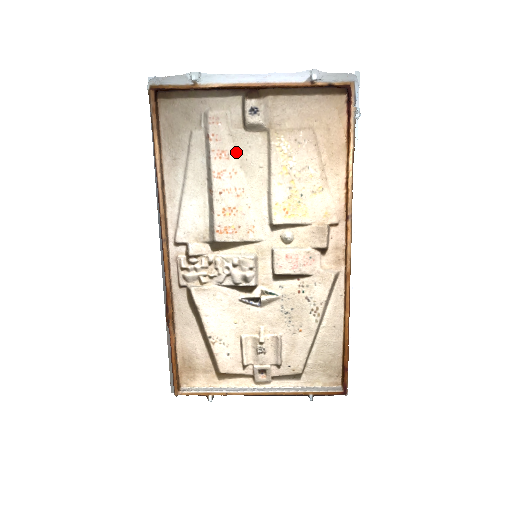
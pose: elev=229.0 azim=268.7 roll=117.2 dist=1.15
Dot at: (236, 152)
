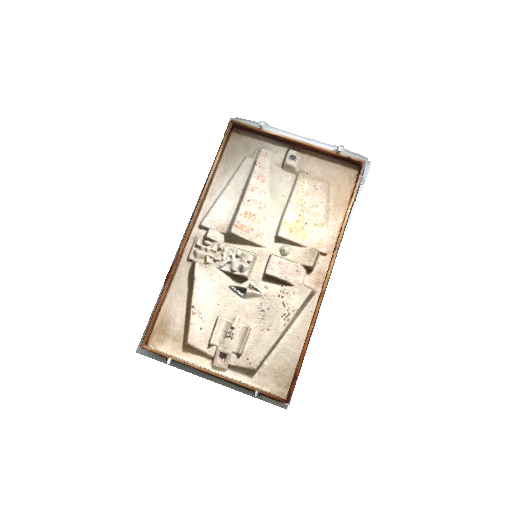
Dot at: (270, 180)
